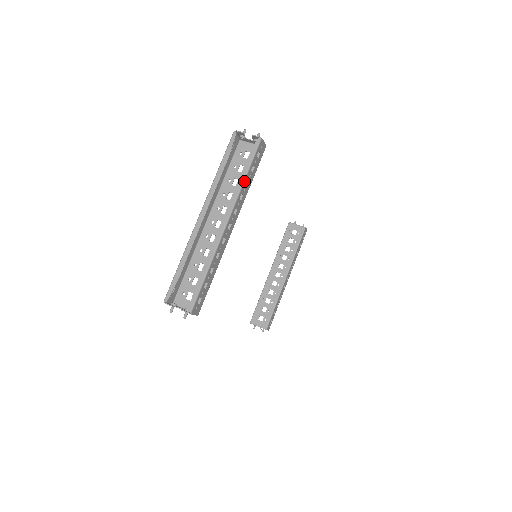
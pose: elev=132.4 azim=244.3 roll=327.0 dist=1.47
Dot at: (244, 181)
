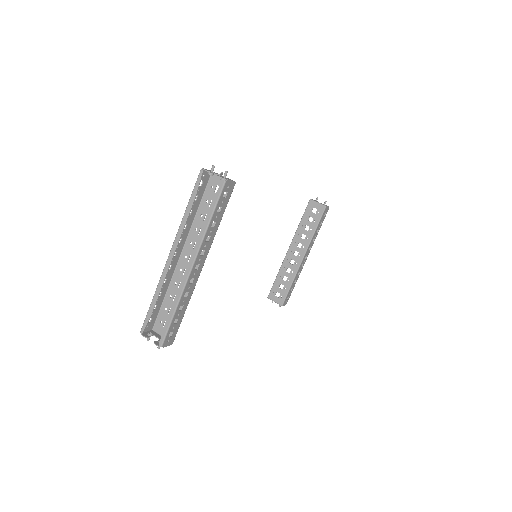
Dot at: (208, 225)
